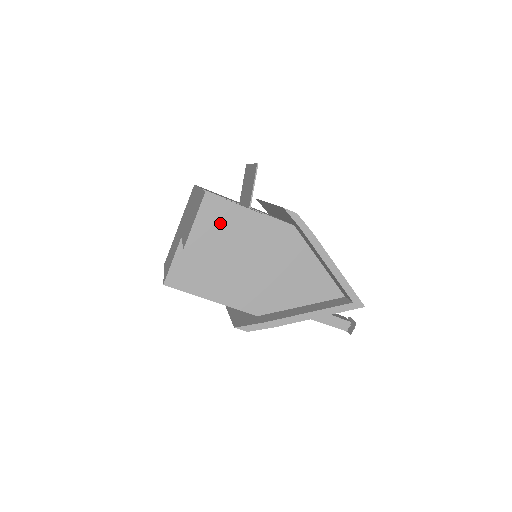
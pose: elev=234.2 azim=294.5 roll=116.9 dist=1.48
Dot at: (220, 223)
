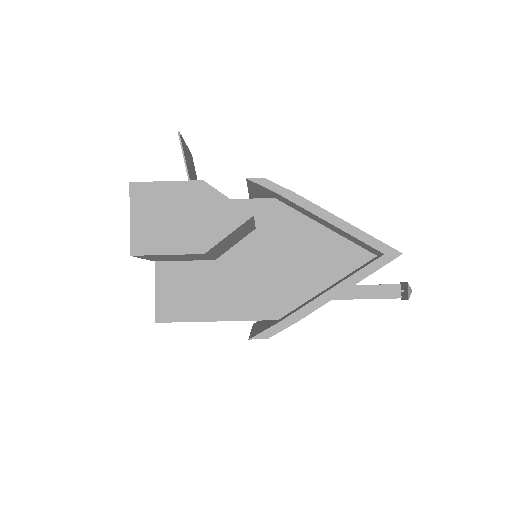
Dot at: (159, 210)
